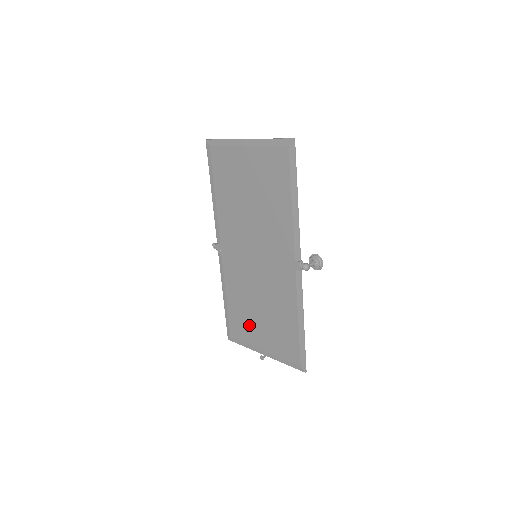
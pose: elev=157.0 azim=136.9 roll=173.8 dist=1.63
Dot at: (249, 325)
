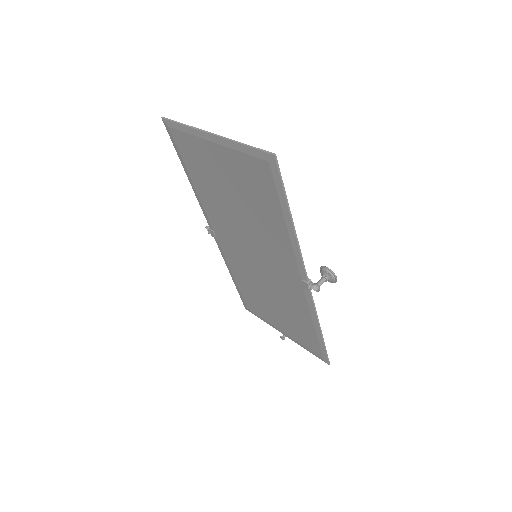
Dot at: (263, 308)
